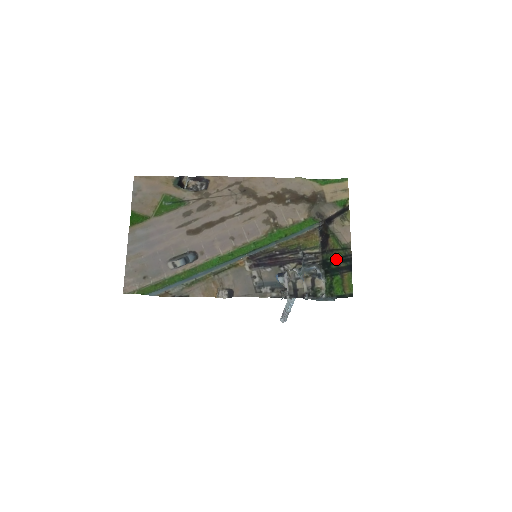
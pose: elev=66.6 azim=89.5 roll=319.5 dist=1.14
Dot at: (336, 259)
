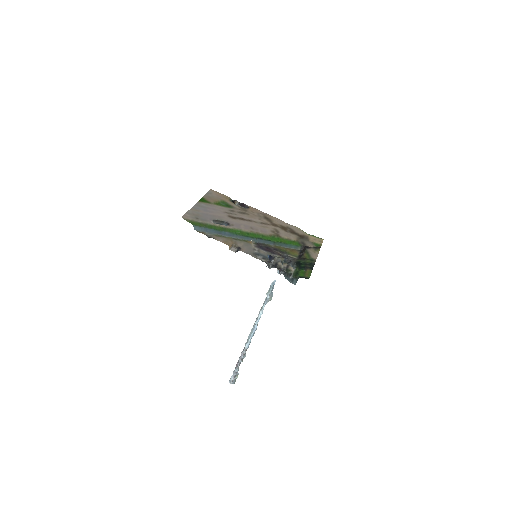
Dot at: (305, 263)
